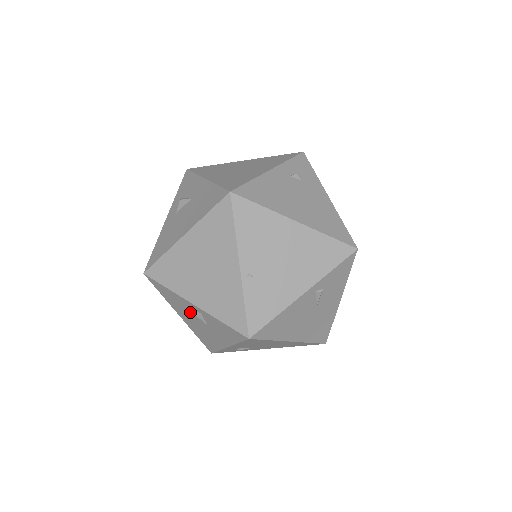
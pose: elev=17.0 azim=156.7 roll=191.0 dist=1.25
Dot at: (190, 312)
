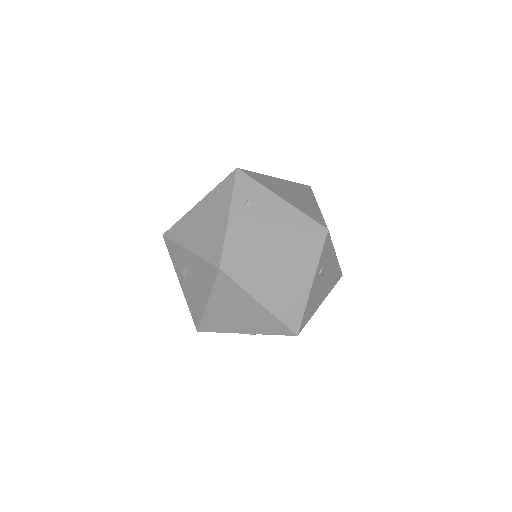
Dot at: occluded
